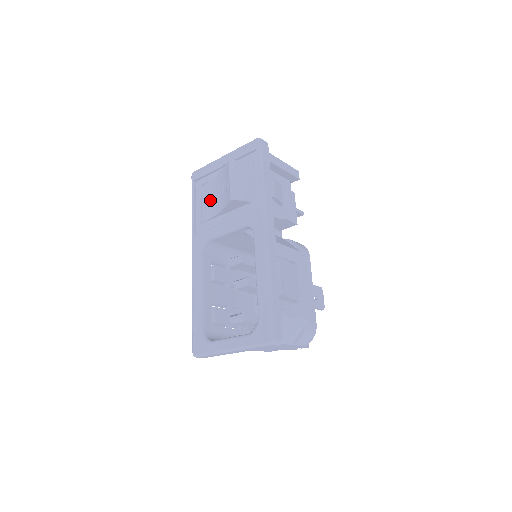
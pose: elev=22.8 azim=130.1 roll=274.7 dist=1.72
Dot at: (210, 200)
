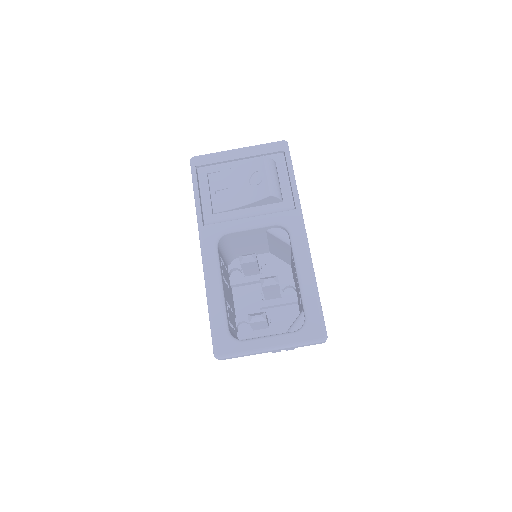
Dot at: (225, 191)
